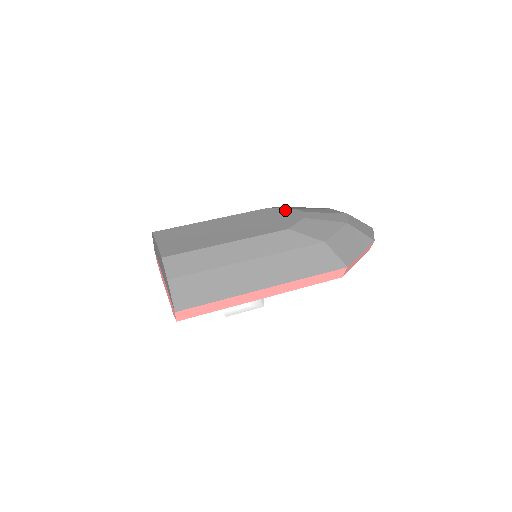
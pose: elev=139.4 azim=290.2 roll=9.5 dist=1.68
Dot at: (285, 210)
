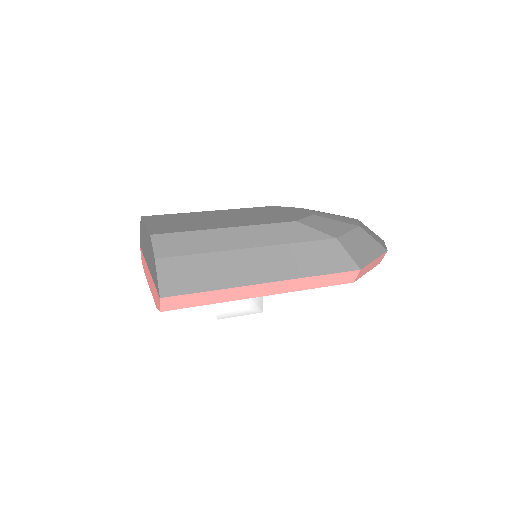
Dot at: (291, 208)
